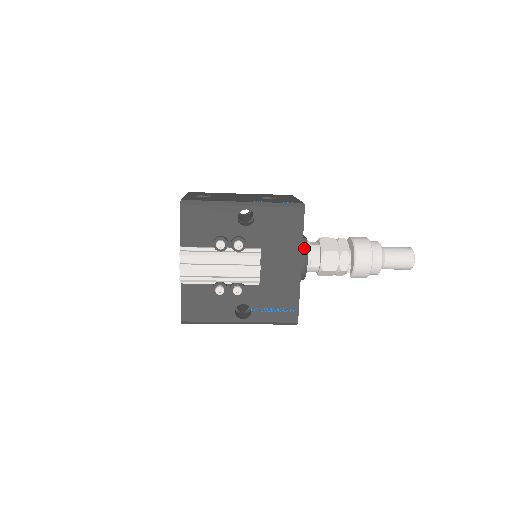
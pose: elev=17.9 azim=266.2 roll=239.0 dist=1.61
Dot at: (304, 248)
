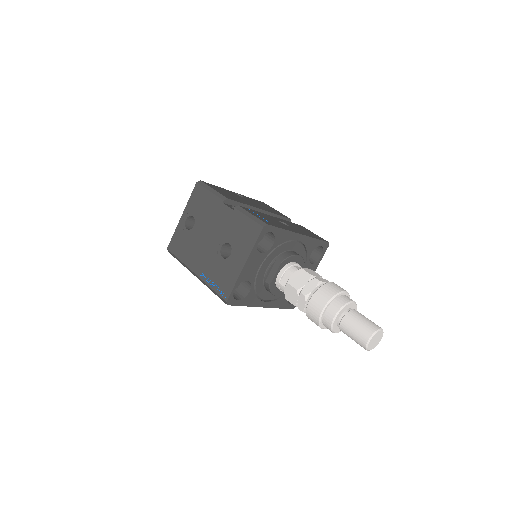
Dot at: occluded
